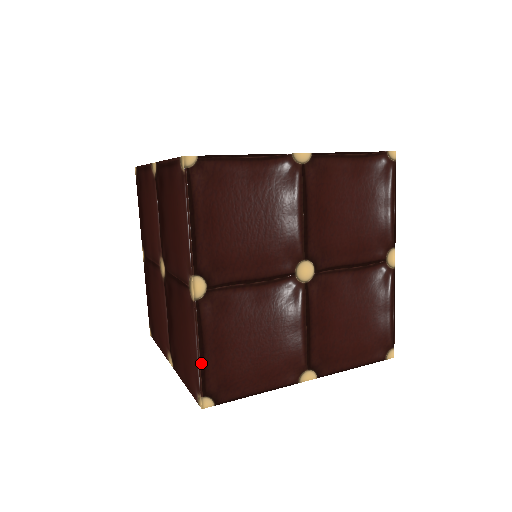
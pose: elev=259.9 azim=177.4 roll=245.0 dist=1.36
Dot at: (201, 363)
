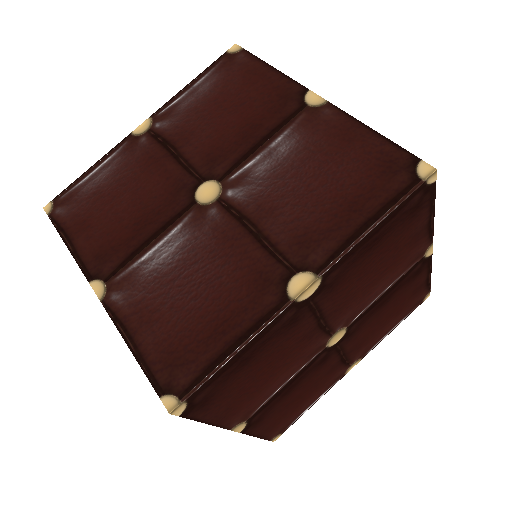
Dot at: (385, 139)
